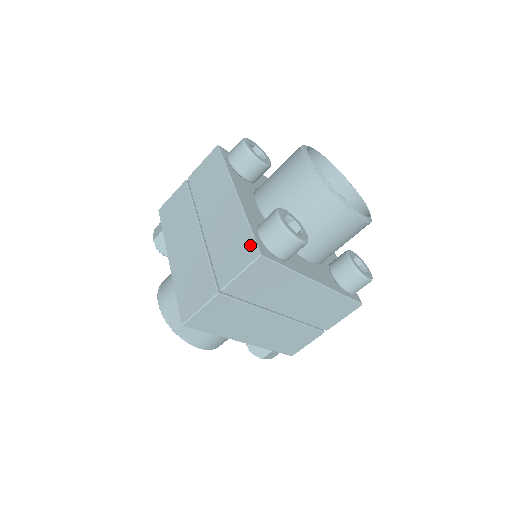
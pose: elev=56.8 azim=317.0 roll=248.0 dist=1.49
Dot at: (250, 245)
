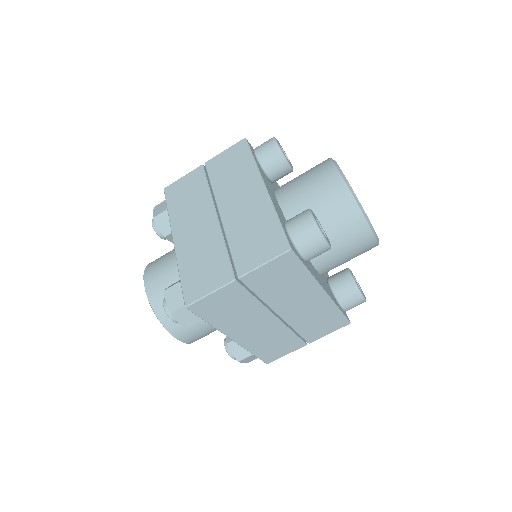
Dot at: (279, 238)
